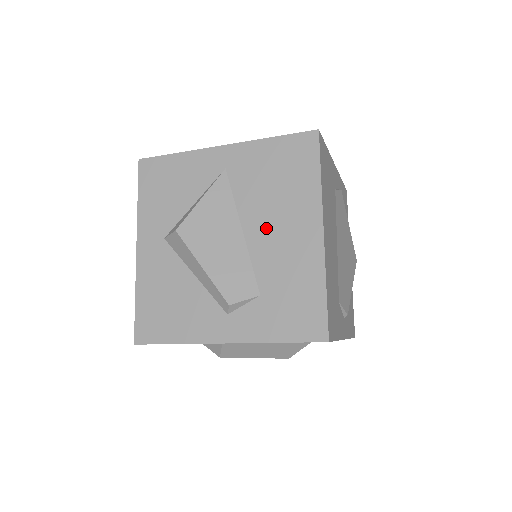
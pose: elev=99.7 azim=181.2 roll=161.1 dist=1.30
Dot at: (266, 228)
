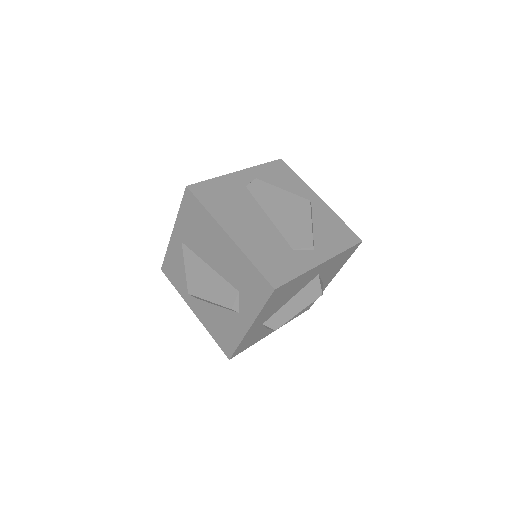
Dot at: (213, 256)
